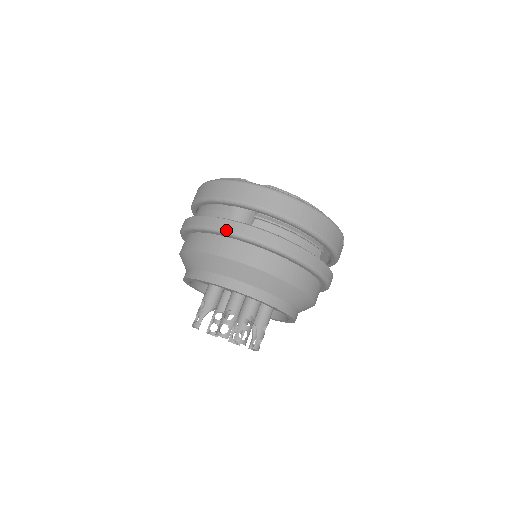
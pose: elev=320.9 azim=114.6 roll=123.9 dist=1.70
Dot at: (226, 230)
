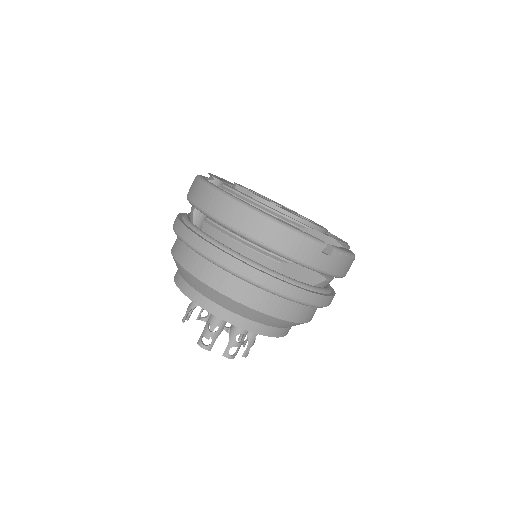
Dot at: (176, 232)
